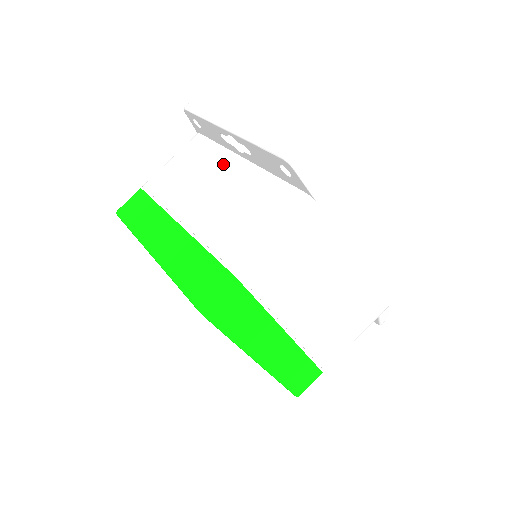
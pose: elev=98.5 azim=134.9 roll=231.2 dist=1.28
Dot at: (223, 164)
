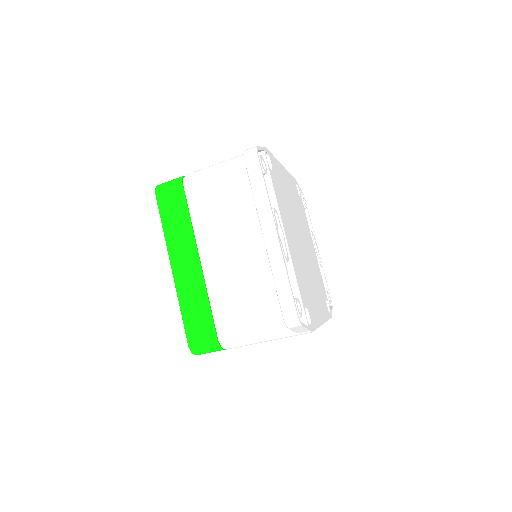
Dot at: (254, 229)
